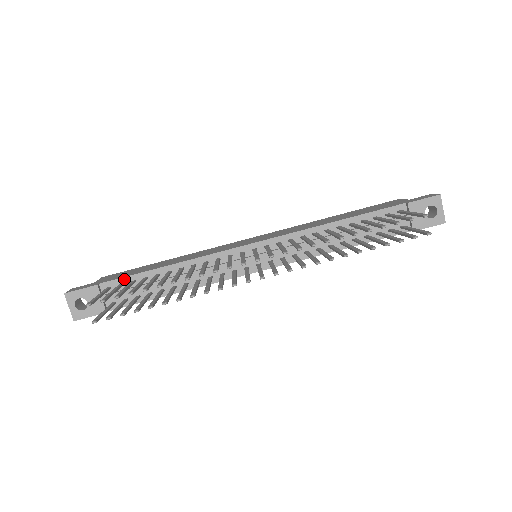
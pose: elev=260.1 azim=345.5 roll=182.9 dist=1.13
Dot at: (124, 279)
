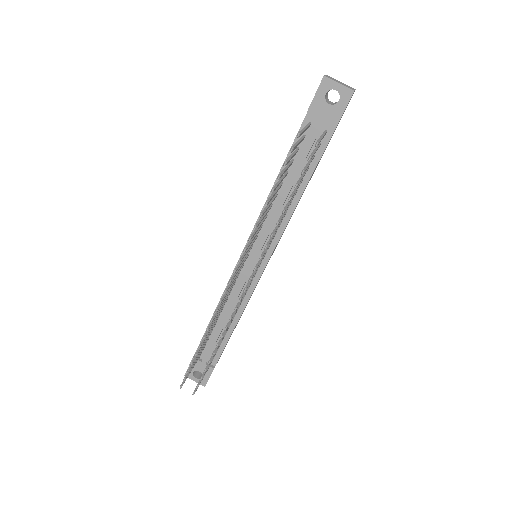
Dot at: occluded
